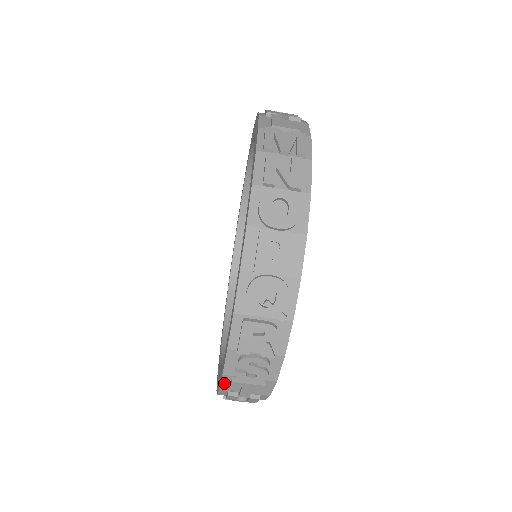
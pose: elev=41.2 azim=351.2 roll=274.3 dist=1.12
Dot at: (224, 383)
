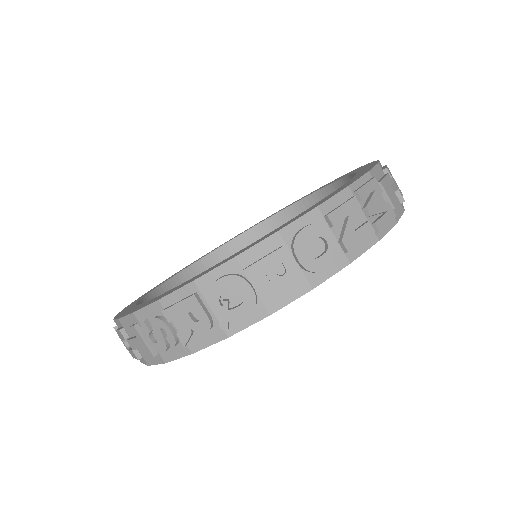
Dot at: (127, 319)
